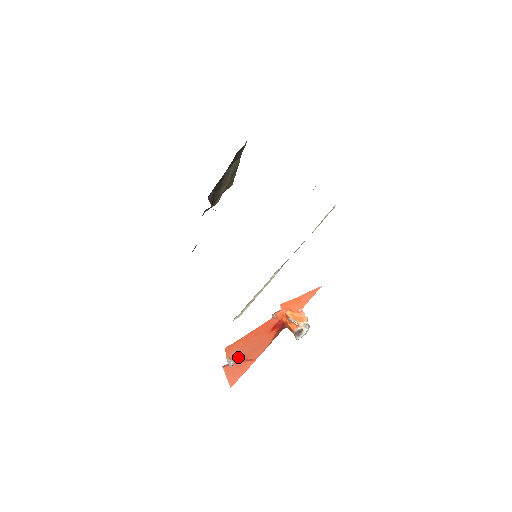
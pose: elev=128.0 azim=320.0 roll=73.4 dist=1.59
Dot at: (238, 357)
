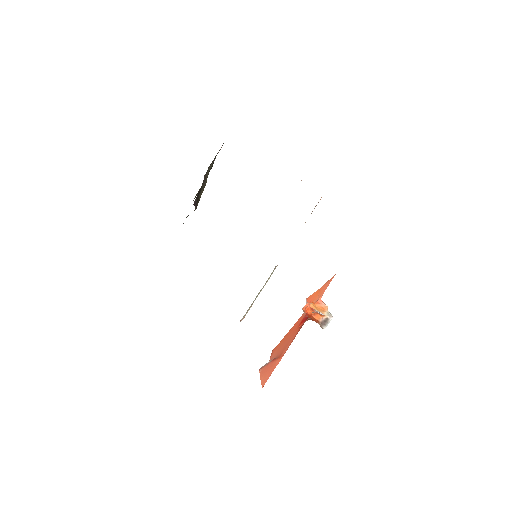
Dot at: (275, 357)
